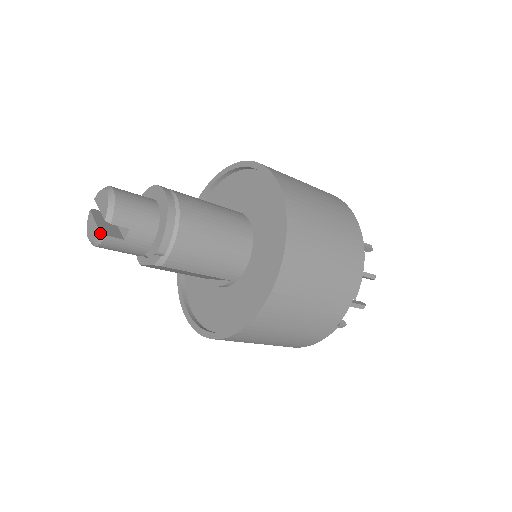
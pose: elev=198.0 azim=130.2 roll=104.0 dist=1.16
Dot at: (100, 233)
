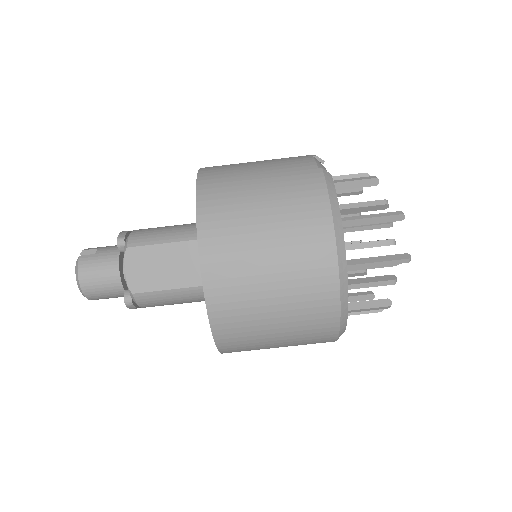
Dot at: (77, 260)
